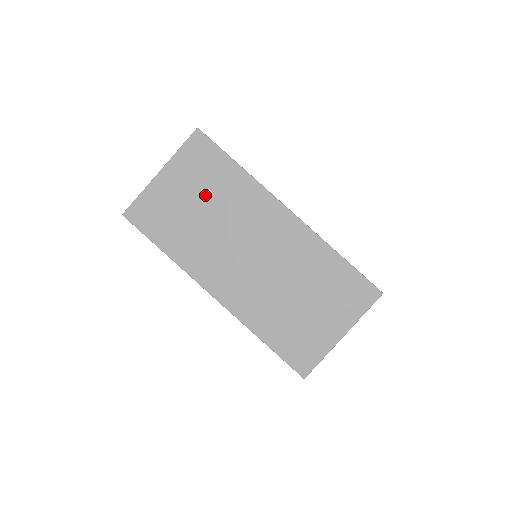
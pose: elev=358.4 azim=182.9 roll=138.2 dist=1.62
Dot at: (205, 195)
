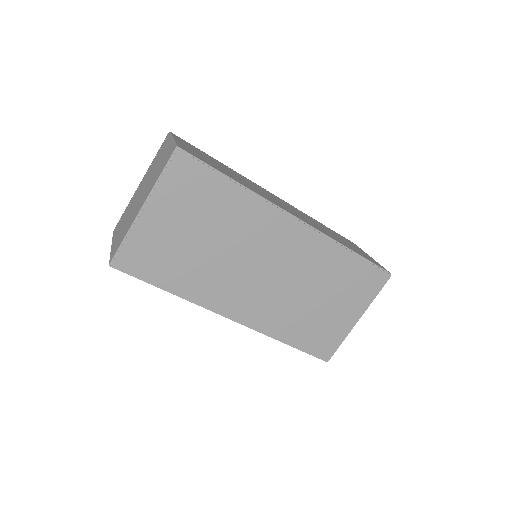
Dot at: (203, 224)
